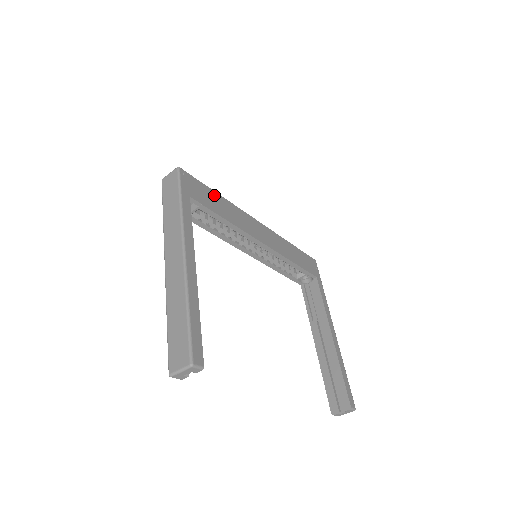
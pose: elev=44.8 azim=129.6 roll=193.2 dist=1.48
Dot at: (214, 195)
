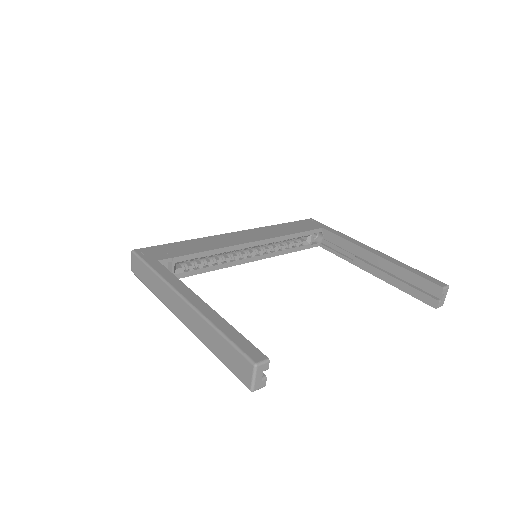
Dot at: (179, 245)
